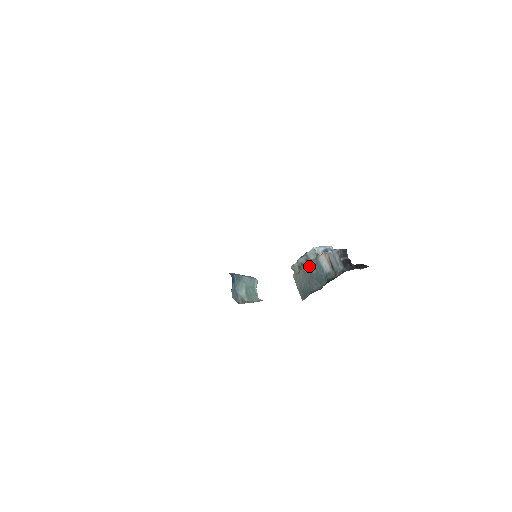
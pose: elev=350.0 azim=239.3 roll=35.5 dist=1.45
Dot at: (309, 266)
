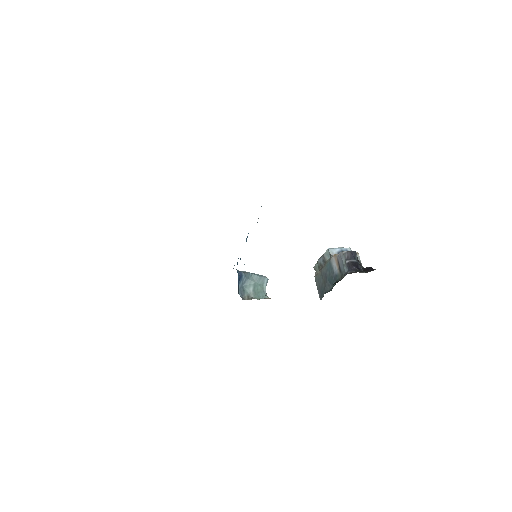
Dot at: (324, 267)
